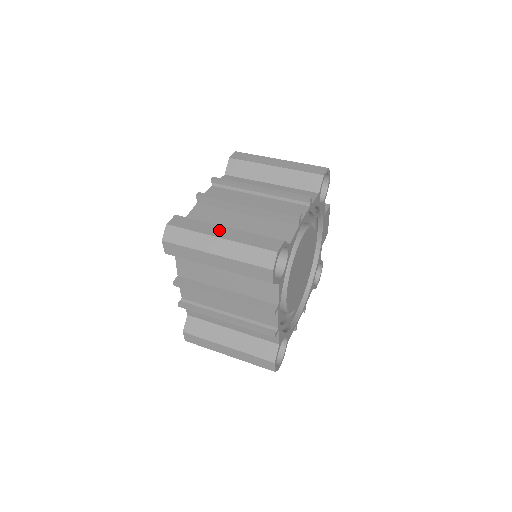
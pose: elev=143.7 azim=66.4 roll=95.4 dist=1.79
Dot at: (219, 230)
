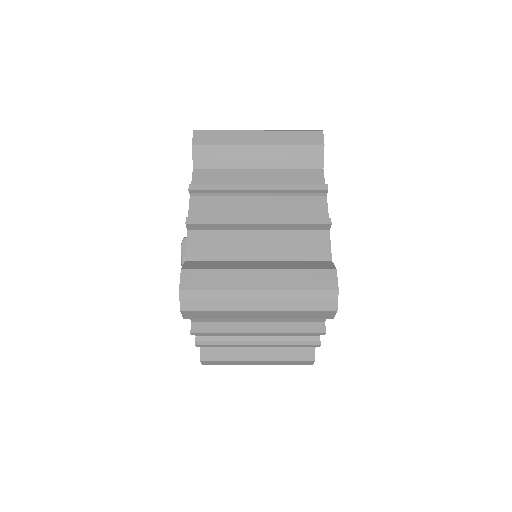
Dot at: occluded
